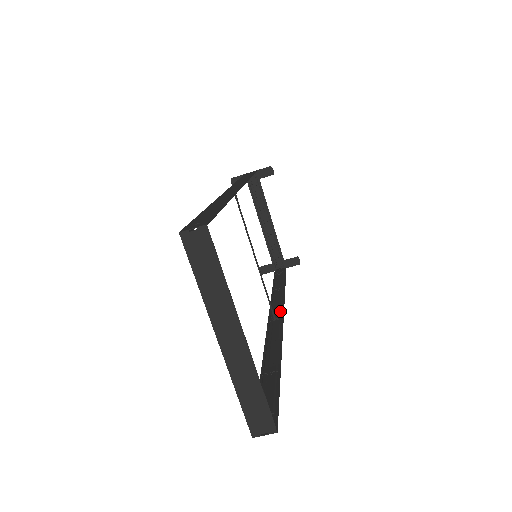
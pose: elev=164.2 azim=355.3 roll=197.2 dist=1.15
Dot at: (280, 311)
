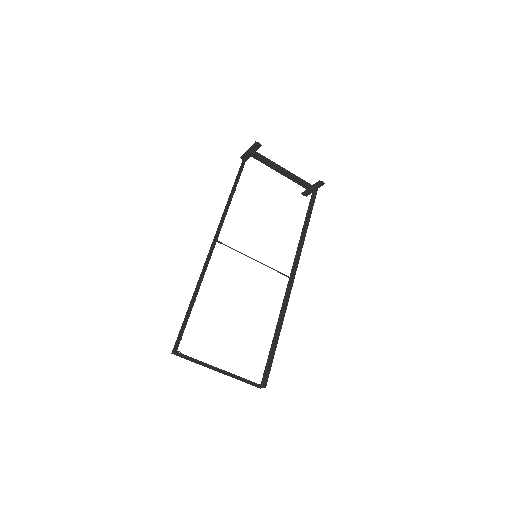
Dot at: (295, 267)
